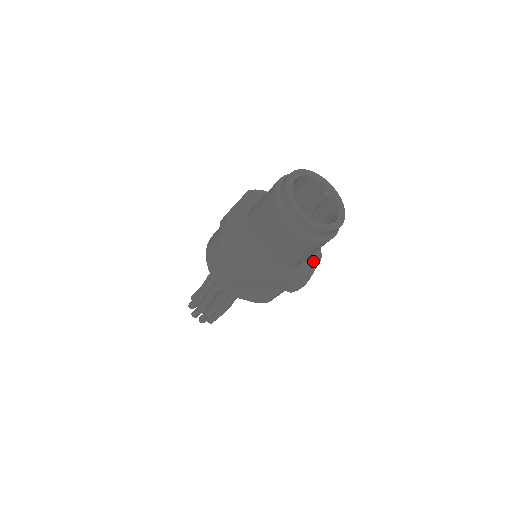
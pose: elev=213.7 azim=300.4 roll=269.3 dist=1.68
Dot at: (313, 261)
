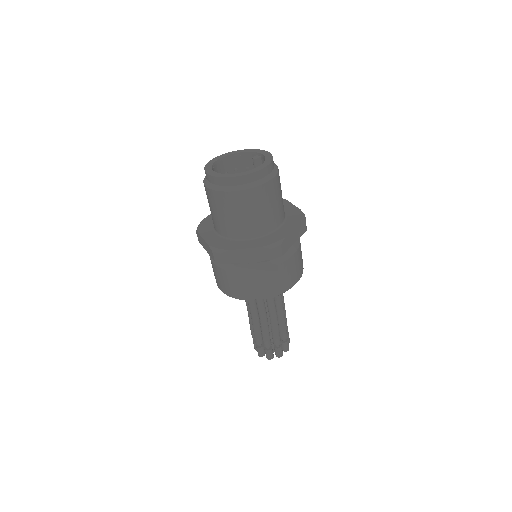
Dot at: (291, 225)
